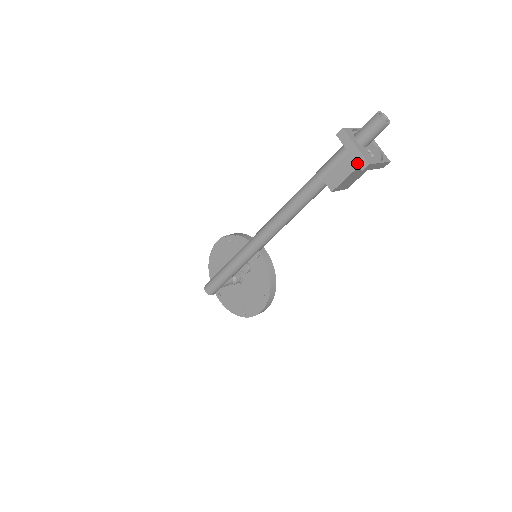
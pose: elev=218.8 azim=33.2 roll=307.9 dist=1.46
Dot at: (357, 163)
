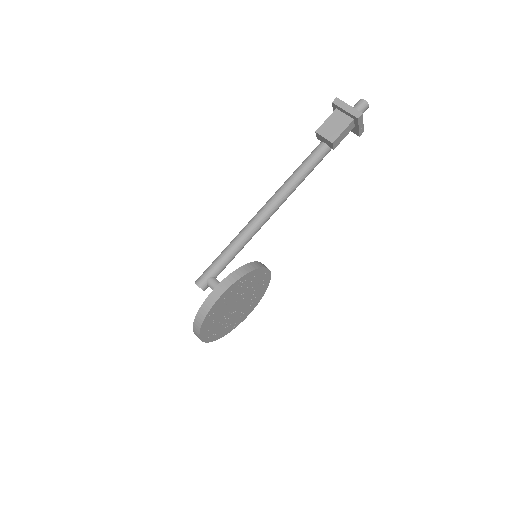
Dot at: (333, 106)
